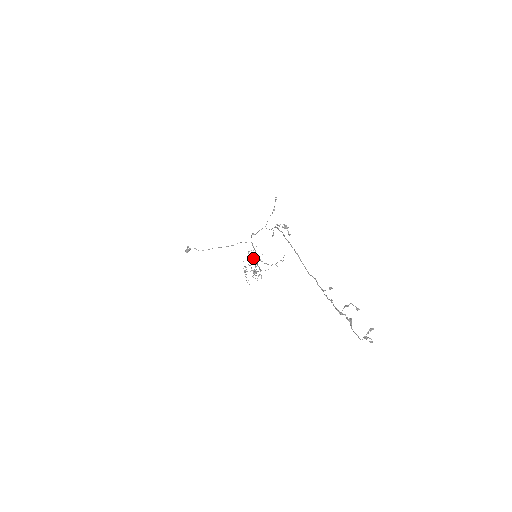
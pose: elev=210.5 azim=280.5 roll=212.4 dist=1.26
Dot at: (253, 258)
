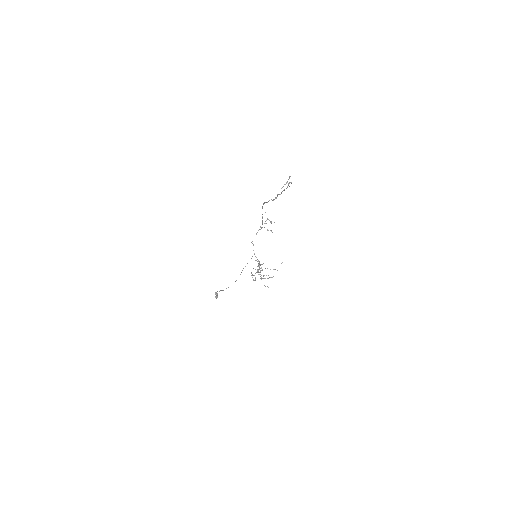
Dot at: occluded
